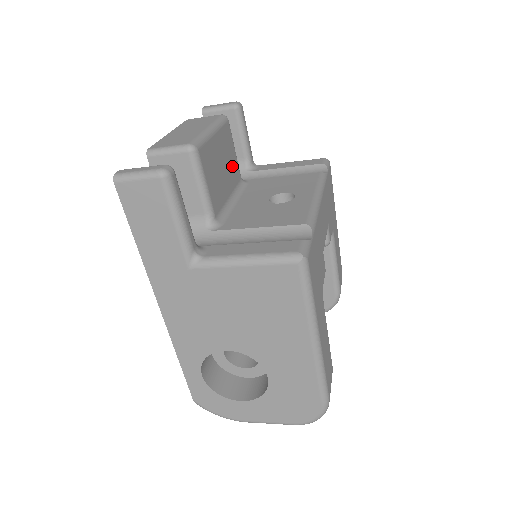
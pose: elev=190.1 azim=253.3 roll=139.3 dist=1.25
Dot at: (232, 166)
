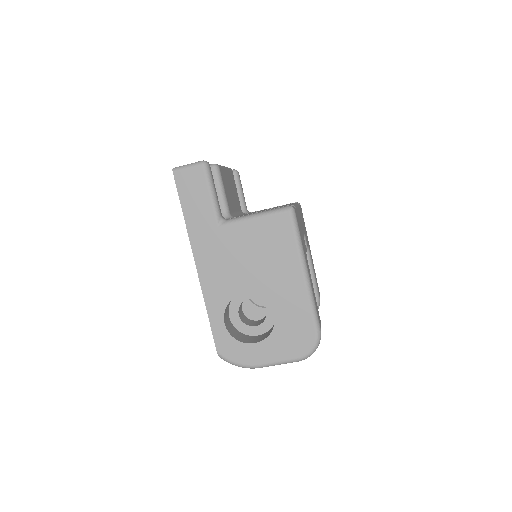
Dot at: (236, 197)
